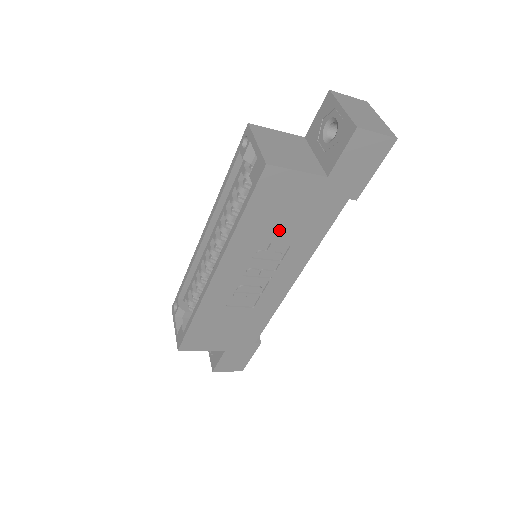
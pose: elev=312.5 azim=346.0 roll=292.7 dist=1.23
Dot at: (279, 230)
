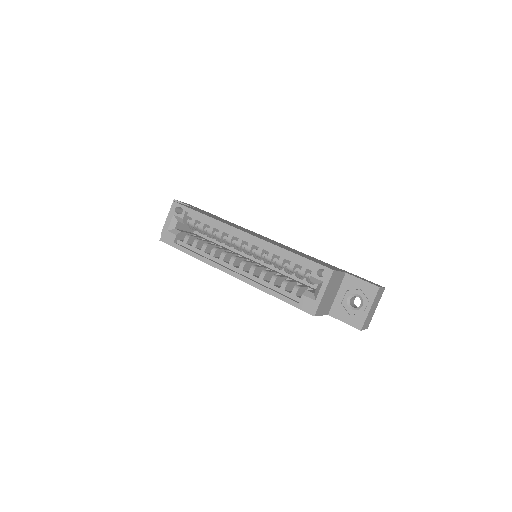
Dot at: occluded
